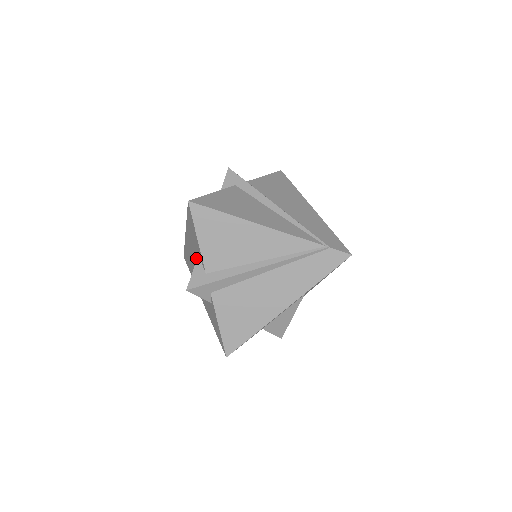
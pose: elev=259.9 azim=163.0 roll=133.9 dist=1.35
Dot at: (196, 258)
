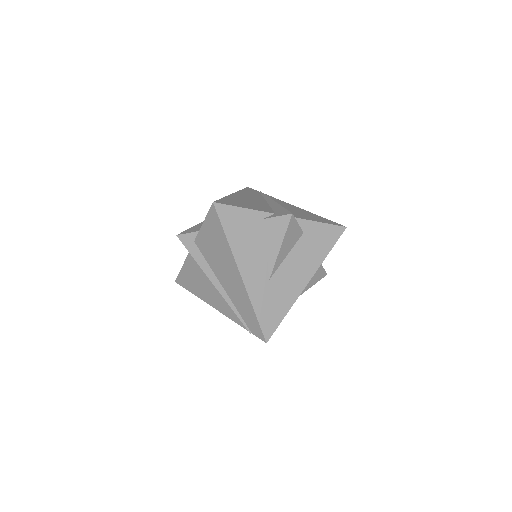
Dot at: occluded
